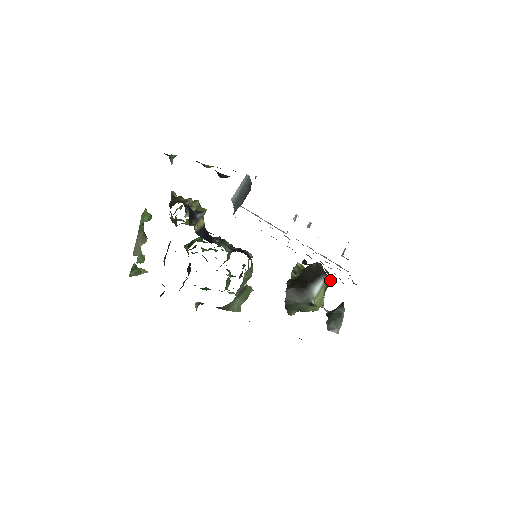
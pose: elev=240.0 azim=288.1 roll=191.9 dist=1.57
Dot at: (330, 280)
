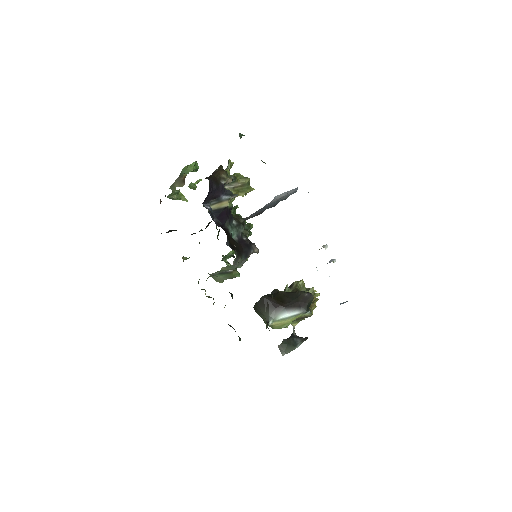
Dot at: (312, 314)
